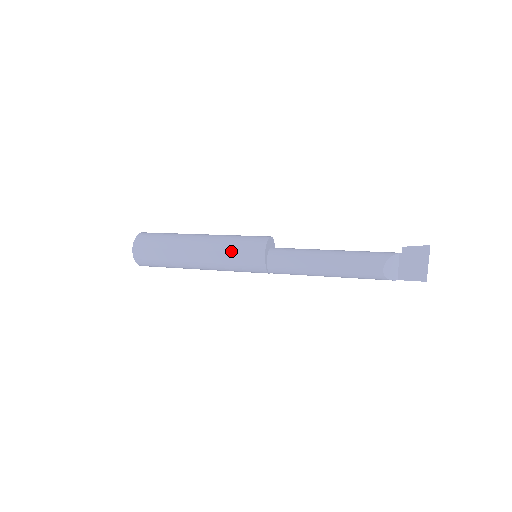
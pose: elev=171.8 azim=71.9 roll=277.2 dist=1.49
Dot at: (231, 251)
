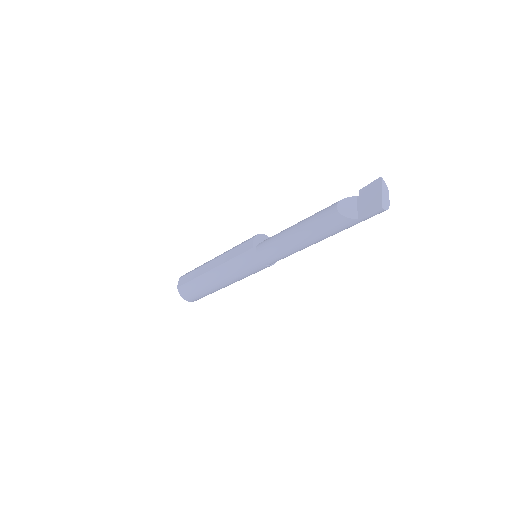
Dot at: (233, 248)
